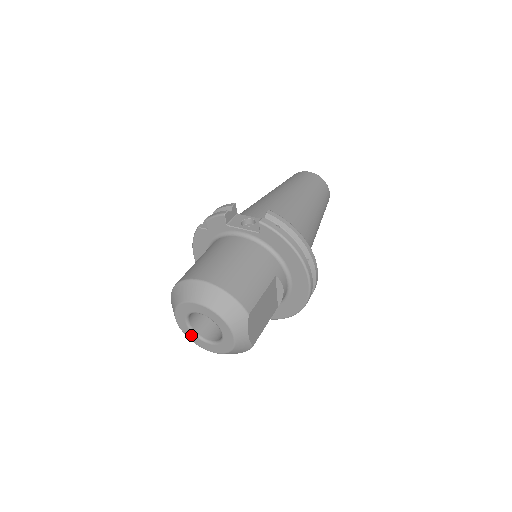
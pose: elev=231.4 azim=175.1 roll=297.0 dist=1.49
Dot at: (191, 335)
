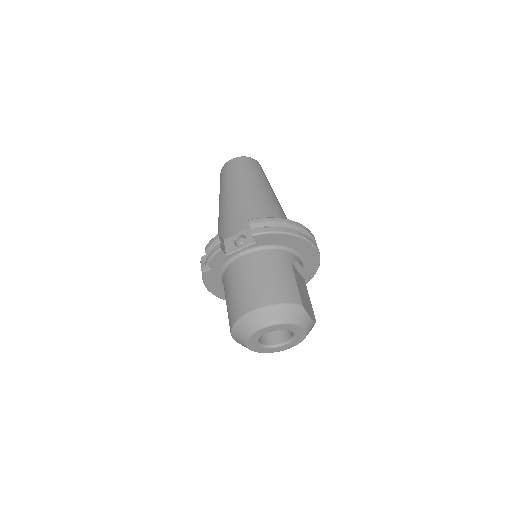
Dot at: (268, 350)
